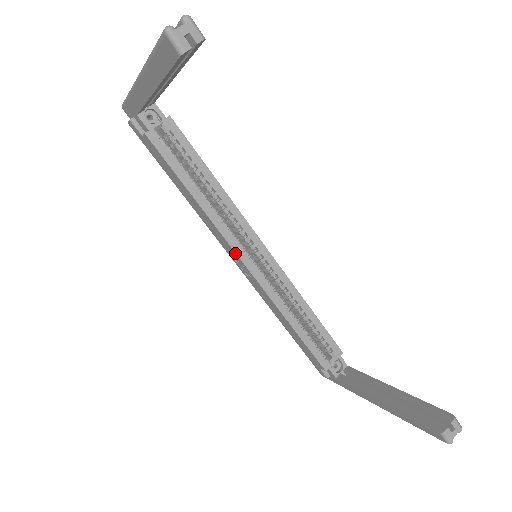
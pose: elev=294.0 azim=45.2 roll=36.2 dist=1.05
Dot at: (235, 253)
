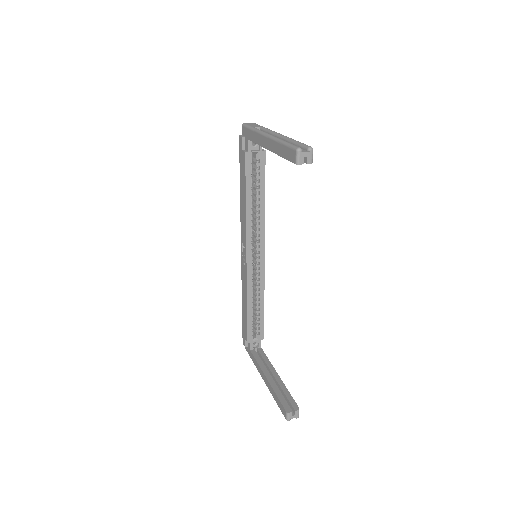
Dot at: (246, 247)
